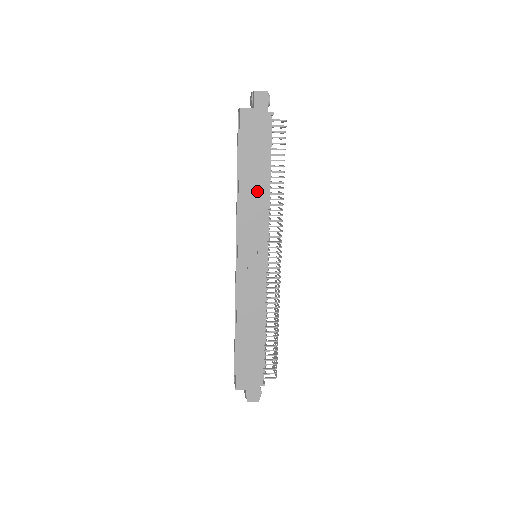
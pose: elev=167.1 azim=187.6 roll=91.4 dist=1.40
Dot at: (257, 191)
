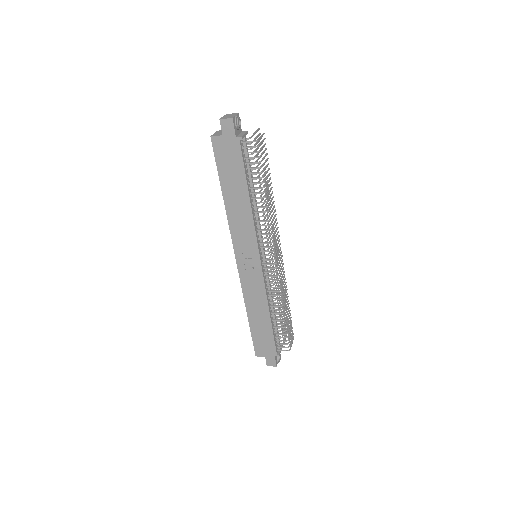
Dot at: (241, 207)
